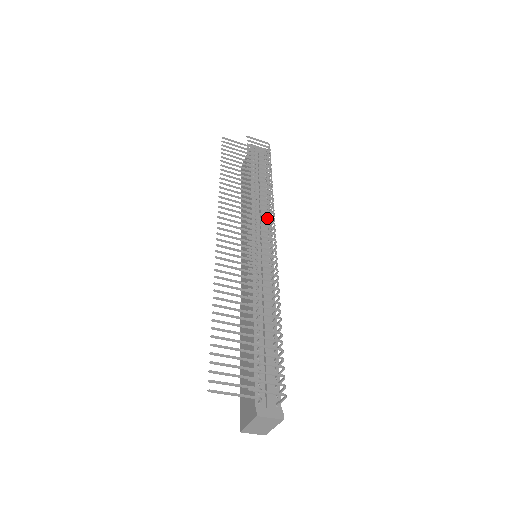
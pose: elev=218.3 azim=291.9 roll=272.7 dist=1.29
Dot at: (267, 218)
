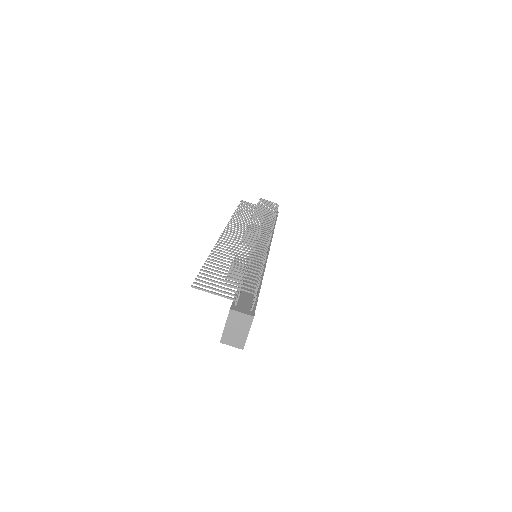
Dot at: occluded
